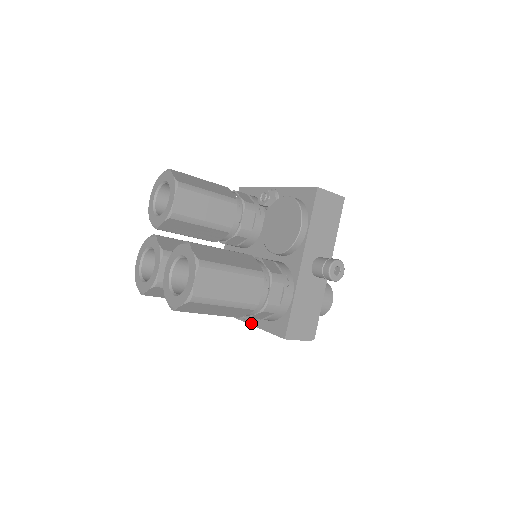
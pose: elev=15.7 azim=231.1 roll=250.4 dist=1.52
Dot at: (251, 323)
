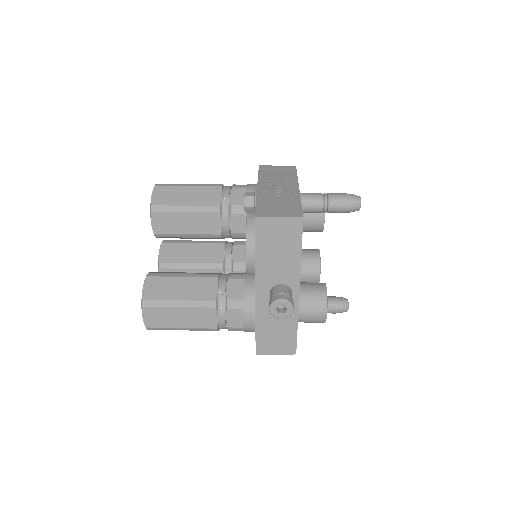
Dot at: occluded
